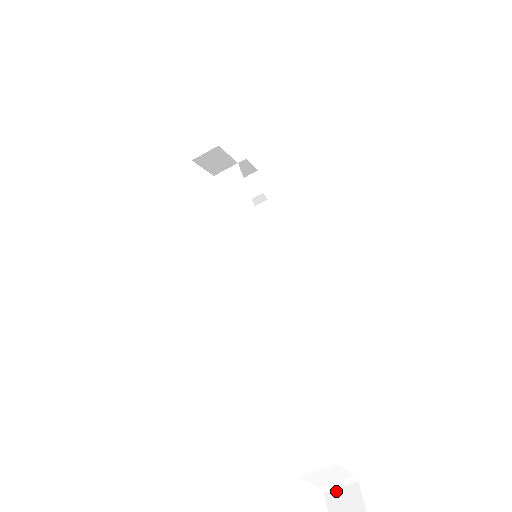
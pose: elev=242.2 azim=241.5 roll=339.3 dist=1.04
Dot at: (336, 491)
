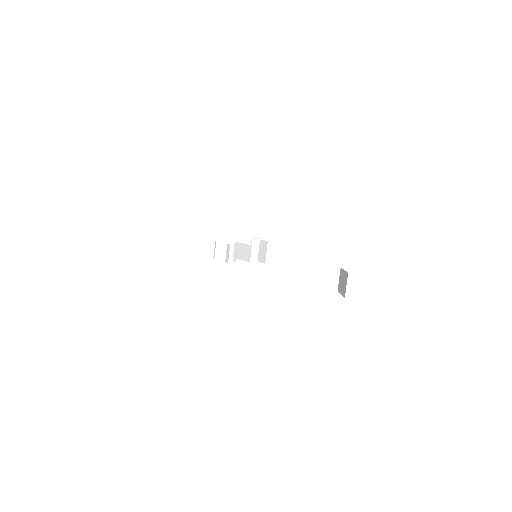
Dot at: (339, 283)
